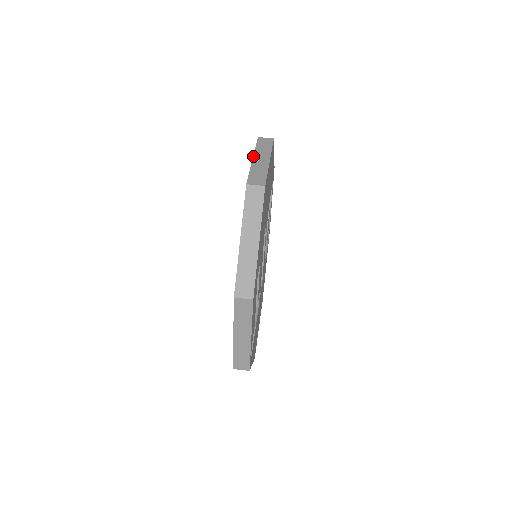
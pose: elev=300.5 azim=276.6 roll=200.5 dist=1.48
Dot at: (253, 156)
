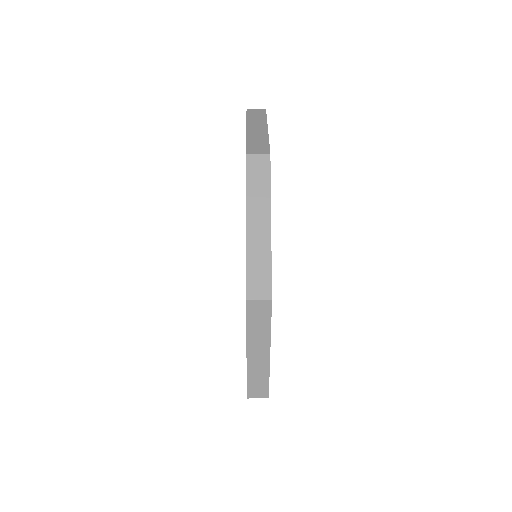
Dot at: (246, 126)
